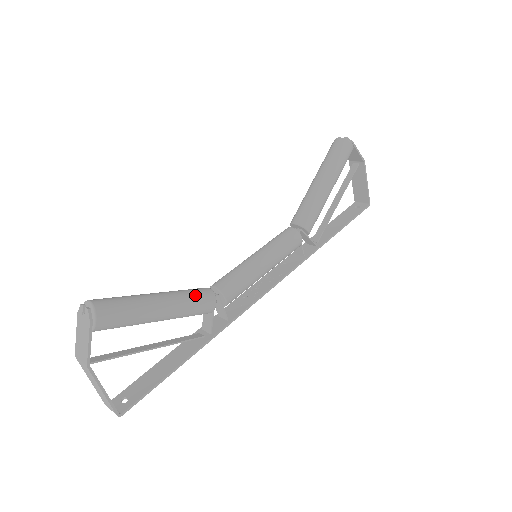
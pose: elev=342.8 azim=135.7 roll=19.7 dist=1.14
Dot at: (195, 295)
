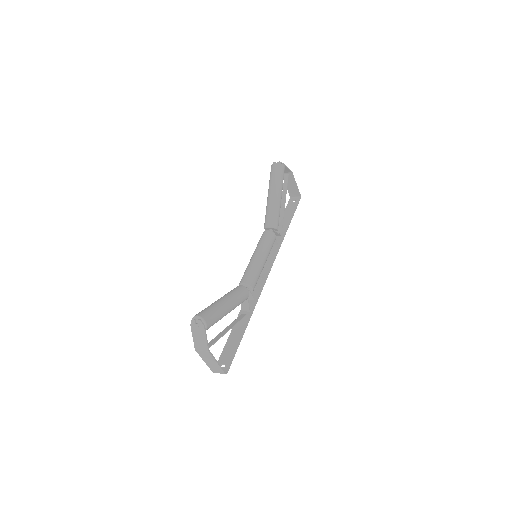
Dot at: (238, 292)
